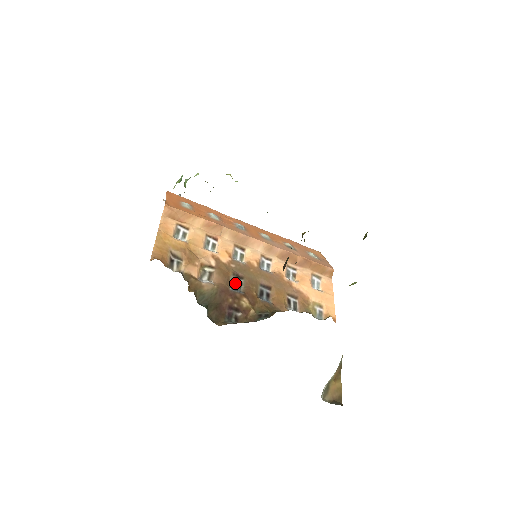
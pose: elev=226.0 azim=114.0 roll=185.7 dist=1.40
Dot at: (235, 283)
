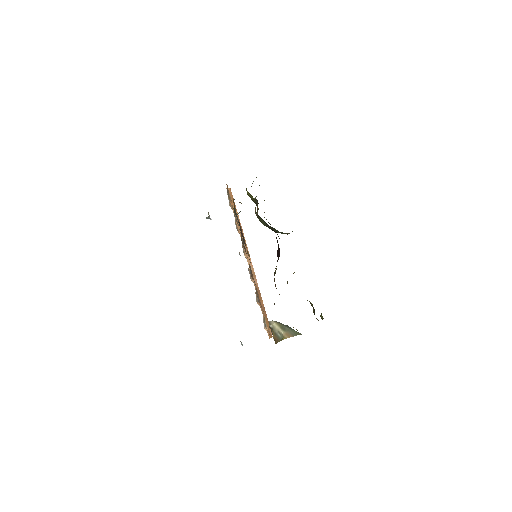
Dot at: occluded
